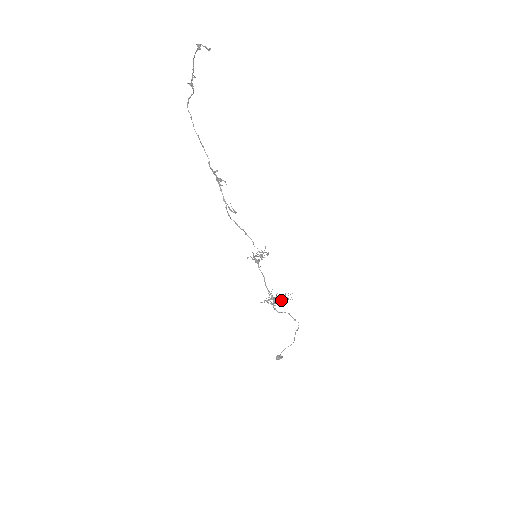
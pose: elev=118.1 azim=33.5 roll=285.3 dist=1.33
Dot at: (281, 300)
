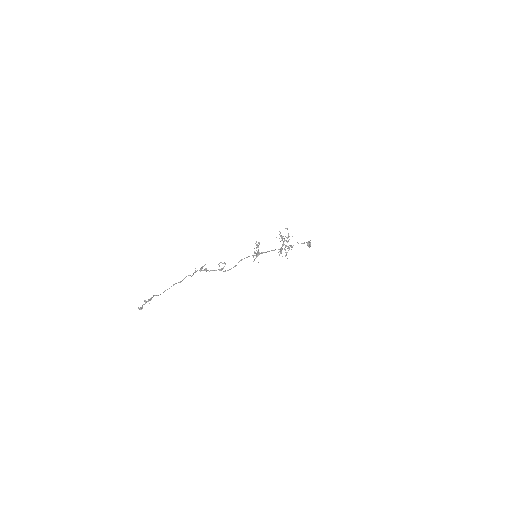
Dot at: (288, 246)
